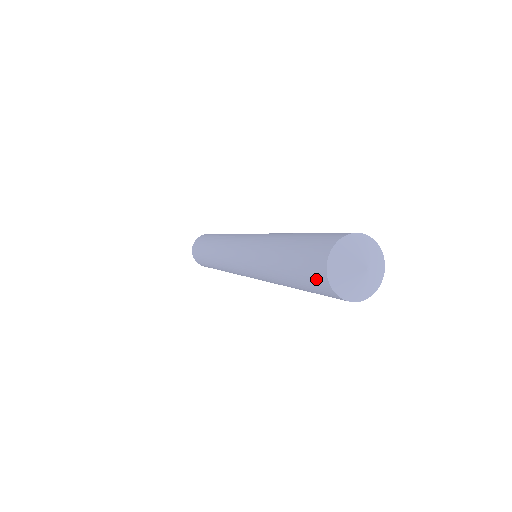
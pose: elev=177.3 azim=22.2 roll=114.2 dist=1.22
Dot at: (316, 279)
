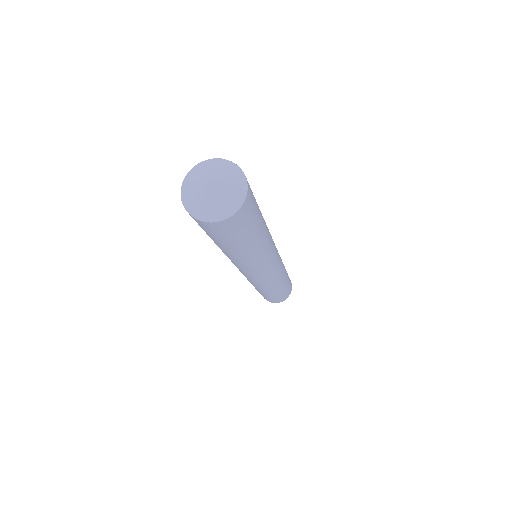
Dot at: (203, 227)
